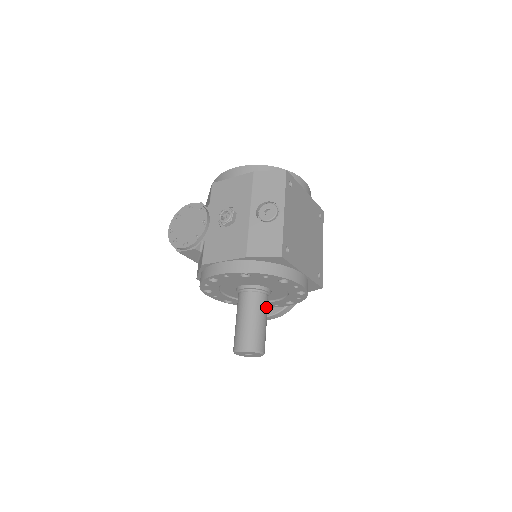
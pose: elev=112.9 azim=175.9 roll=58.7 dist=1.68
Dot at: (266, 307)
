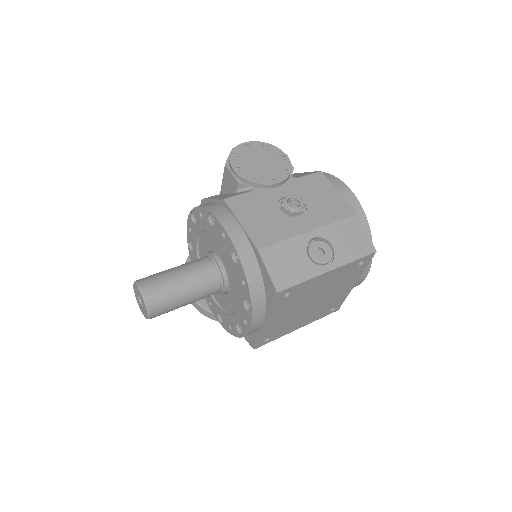
Dot at: (205, 296)
